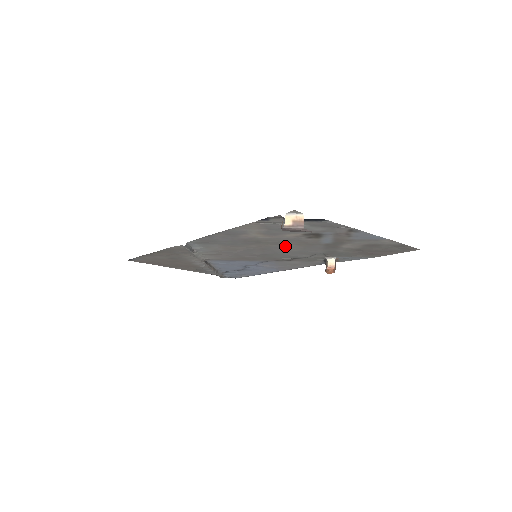
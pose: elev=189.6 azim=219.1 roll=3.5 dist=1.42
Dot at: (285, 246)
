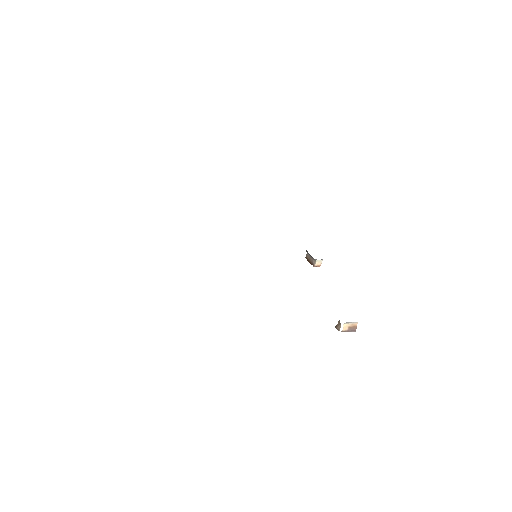
Dot at: occluded
